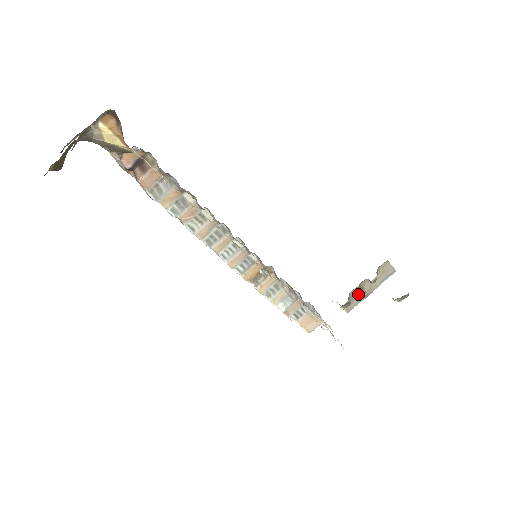
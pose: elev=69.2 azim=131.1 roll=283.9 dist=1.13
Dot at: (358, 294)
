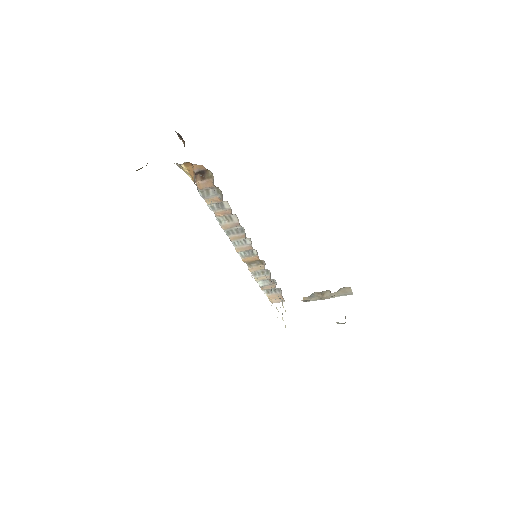
Dot at: (318, 295)
